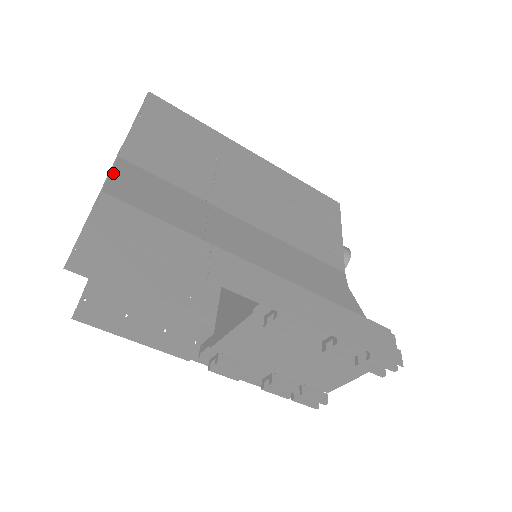
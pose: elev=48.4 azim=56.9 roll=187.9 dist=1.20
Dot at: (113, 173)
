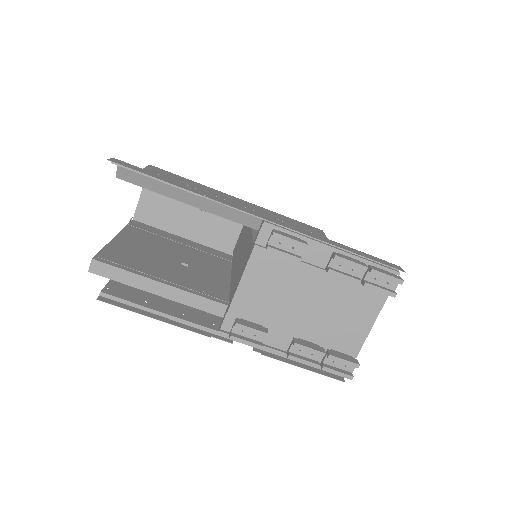
Dot at: occluded
